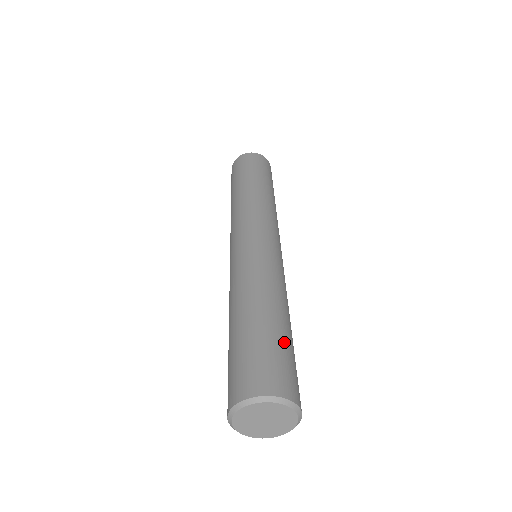
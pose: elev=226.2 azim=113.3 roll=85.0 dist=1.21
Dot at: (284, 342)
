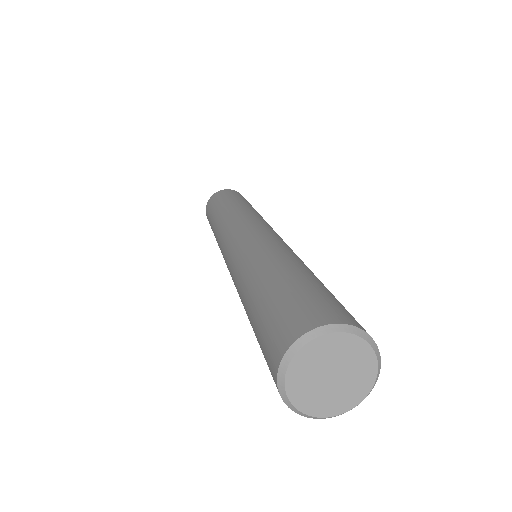
Dot at: (334, 296)
